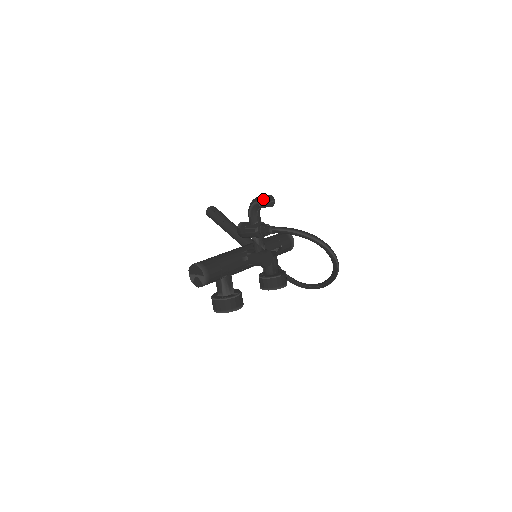
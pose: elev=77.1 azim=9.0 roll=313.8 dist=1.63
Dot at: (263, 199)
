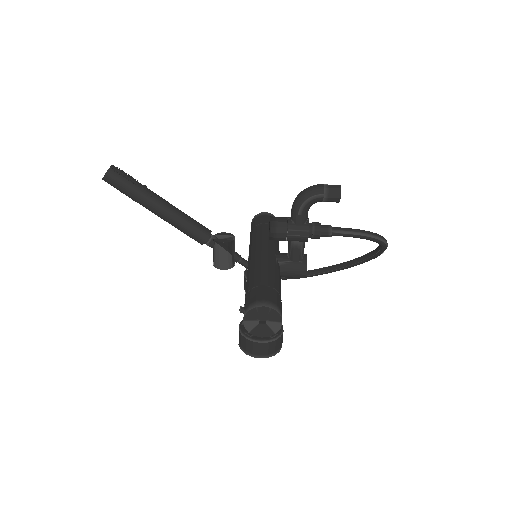
Dot at: (334, 192)
